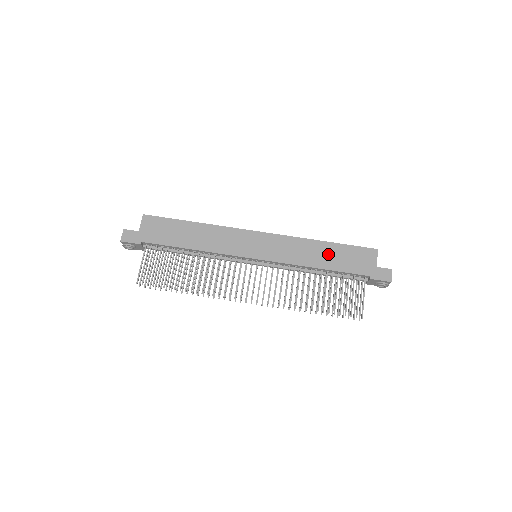
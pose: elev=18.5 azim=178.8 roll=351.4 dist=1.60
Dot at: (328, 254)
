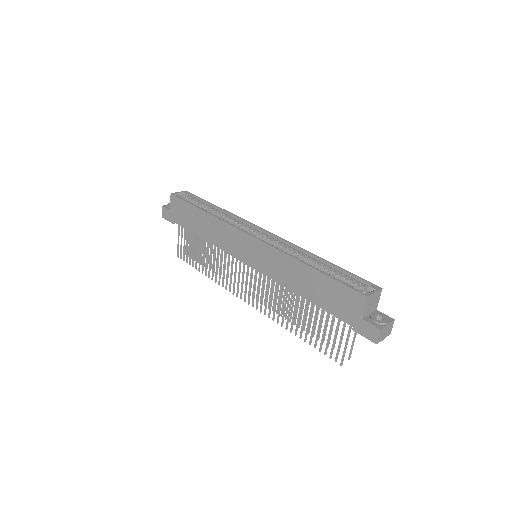
Dot at: (311, 283)
